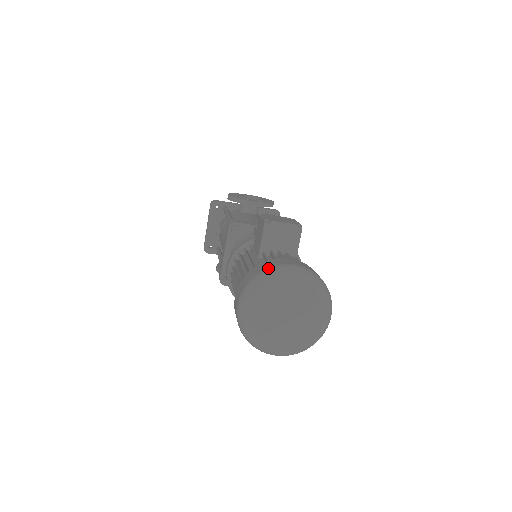
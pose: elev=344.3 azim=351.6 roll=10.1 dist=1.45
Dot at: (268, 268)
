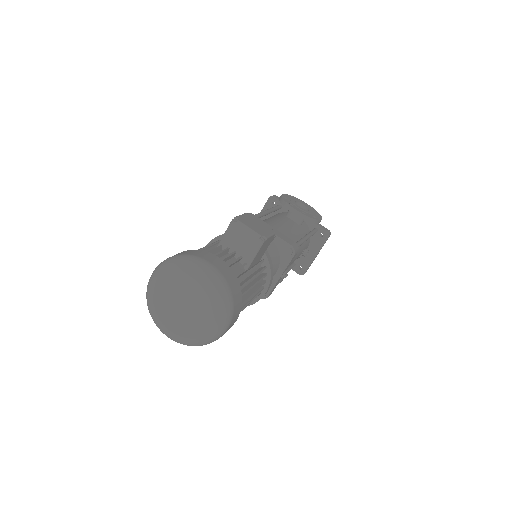
Dot at: (187, 254)
